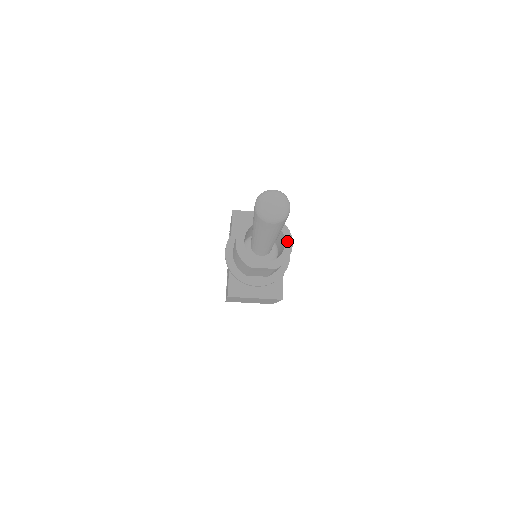
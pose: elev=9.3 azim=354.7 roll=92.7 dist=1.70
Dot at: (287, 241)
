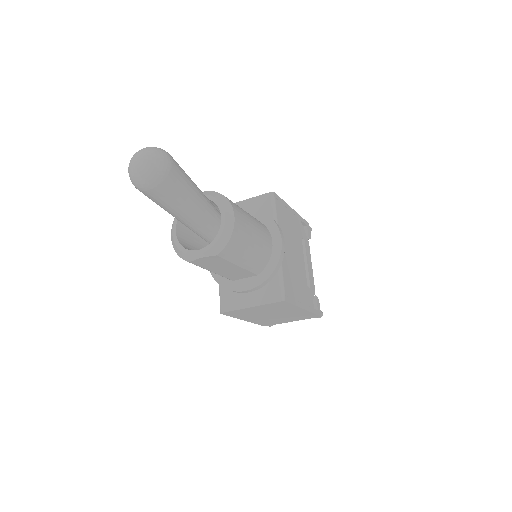
Dot at: (223, 214)
